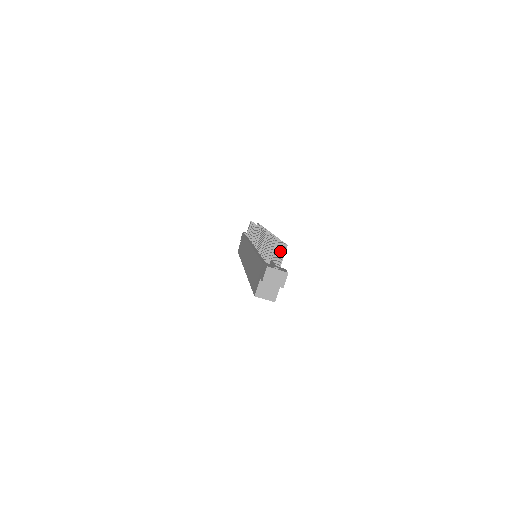
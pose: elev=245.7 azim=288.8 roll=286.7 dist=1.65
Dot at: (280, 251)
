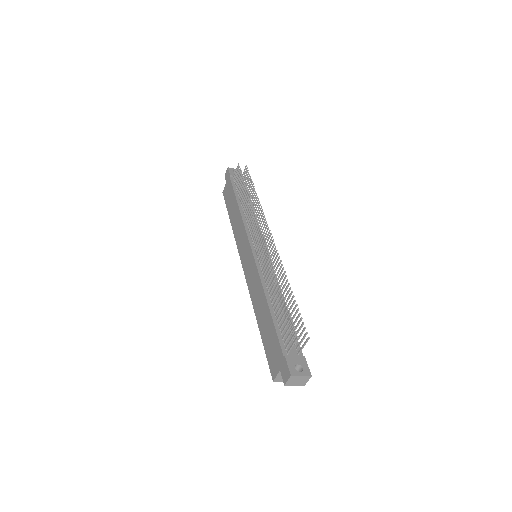
Dot at: (298, 325)
